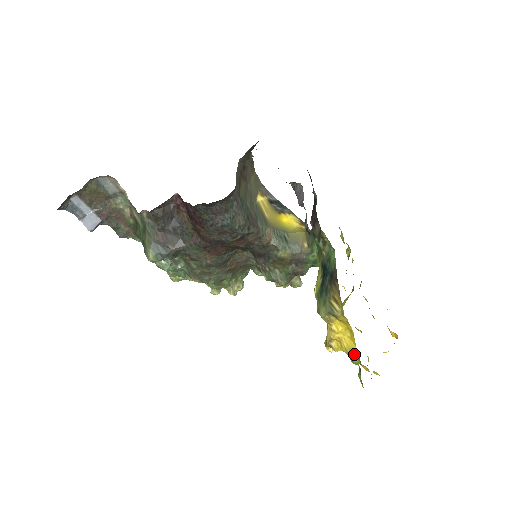
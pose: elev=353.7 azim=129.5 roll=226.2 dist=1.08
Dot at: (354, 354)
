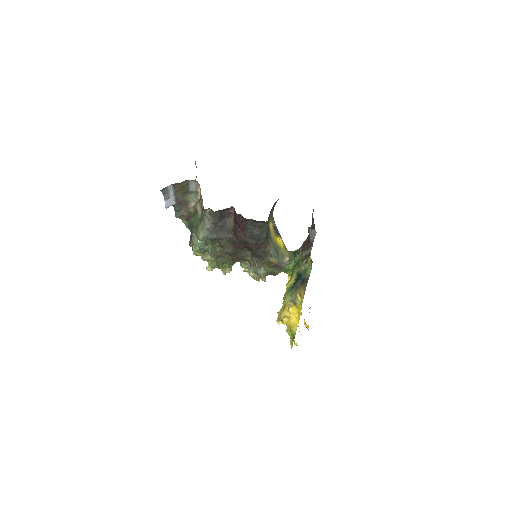
Dot at: (295, 328)
